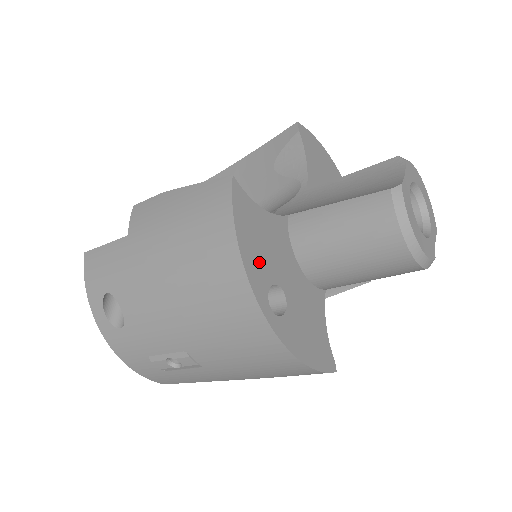
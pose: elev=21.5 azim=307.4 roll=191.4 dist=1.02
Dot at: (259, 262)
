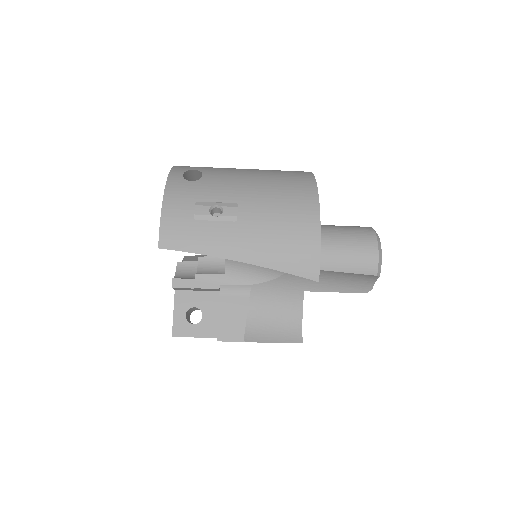
Dot at: occluded
